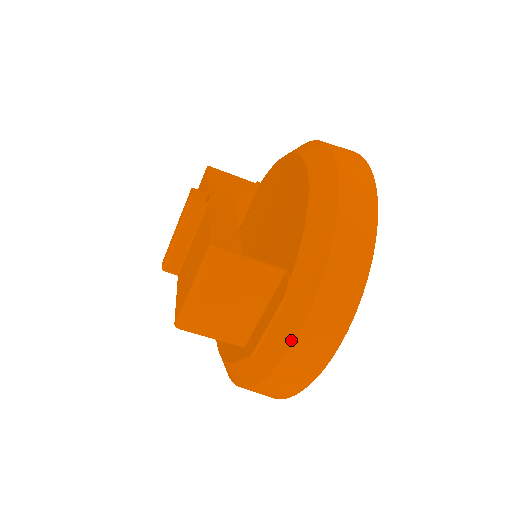
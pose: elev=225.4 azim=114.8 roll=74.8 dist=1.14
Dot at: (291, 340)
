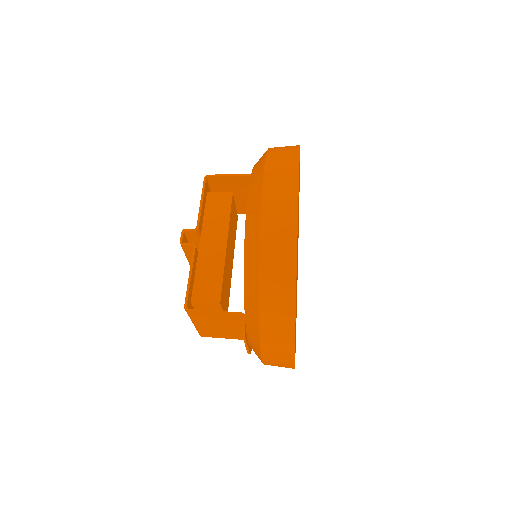
Dot at: (260, 358)
